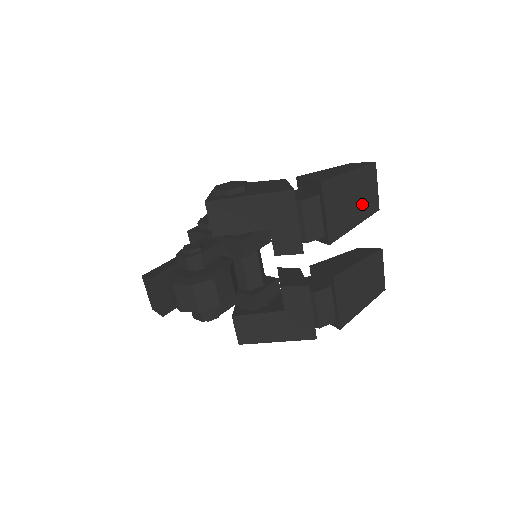
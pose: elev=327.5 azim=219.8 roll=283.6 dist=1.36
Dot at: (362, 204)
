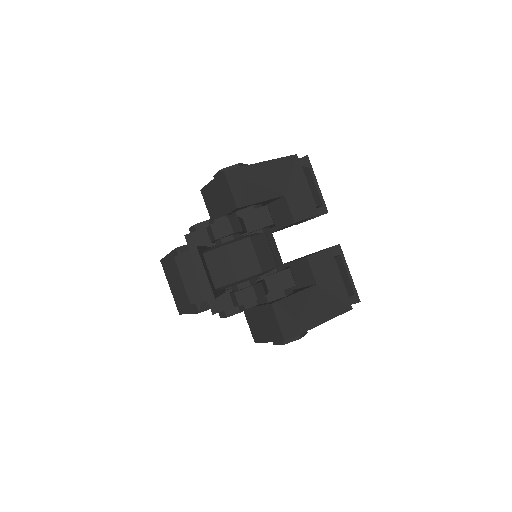
Dot at: occluded
